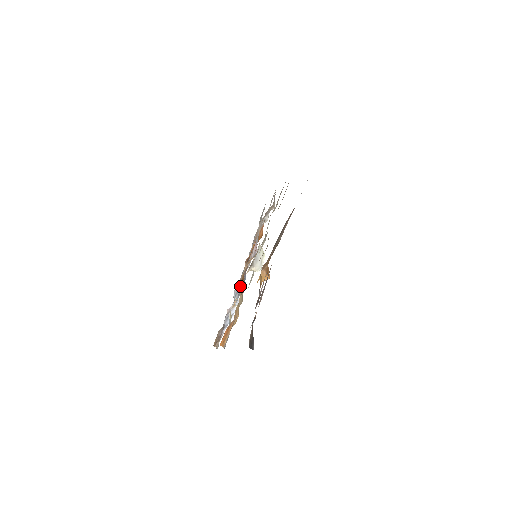
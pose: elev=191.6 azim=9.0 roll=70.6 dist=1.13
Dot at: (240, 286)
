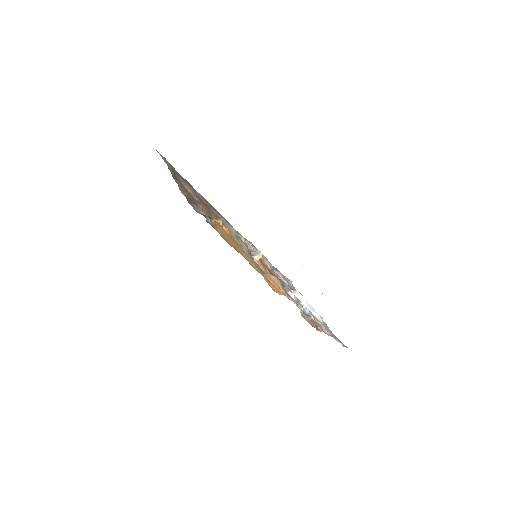
Dot at: occluded
